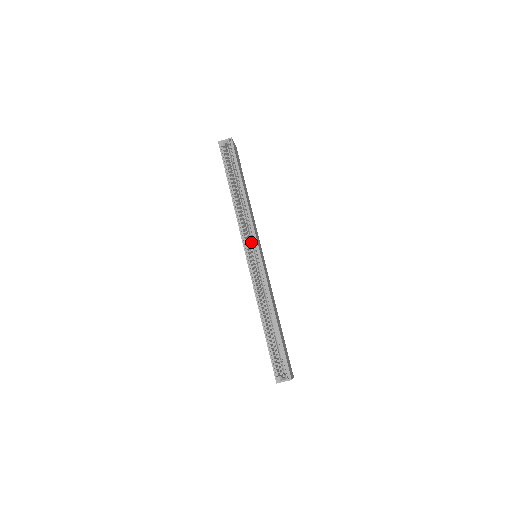
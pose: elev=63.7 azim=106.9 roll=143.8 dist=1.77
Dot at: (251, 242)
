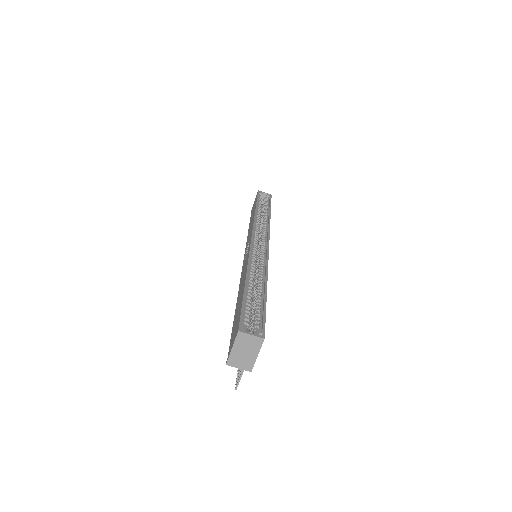
Dot at: (259, 240)
